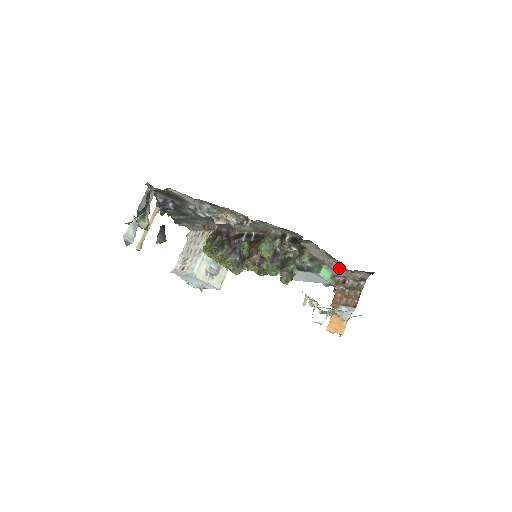
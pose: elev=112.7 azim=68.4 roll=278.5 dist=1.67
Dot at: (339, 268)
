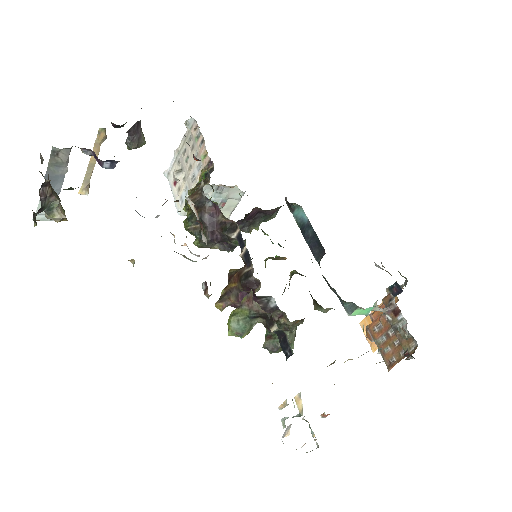
Dot at: occluded
